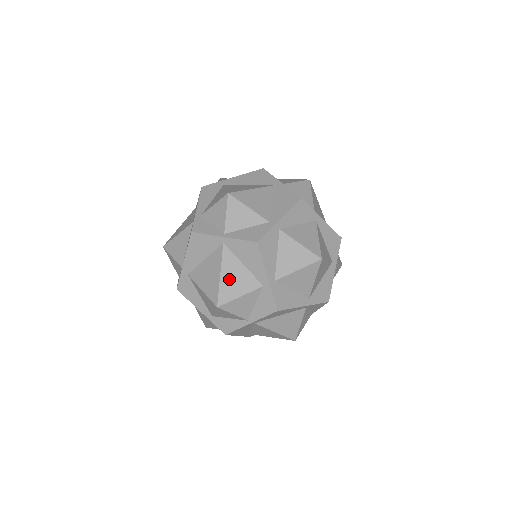
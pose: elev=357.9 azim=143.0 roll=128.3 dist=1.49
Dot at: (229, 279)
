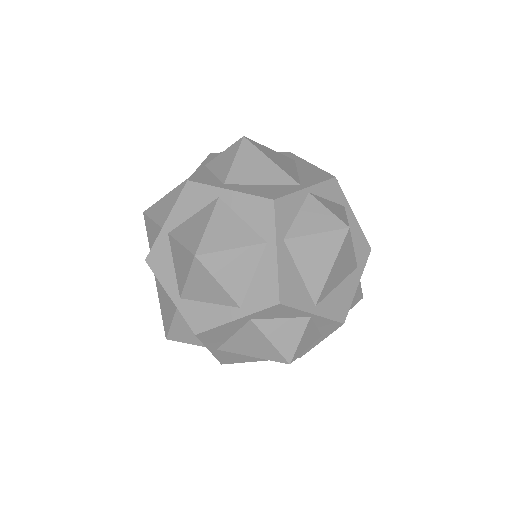
Dot at: (163, 306)
